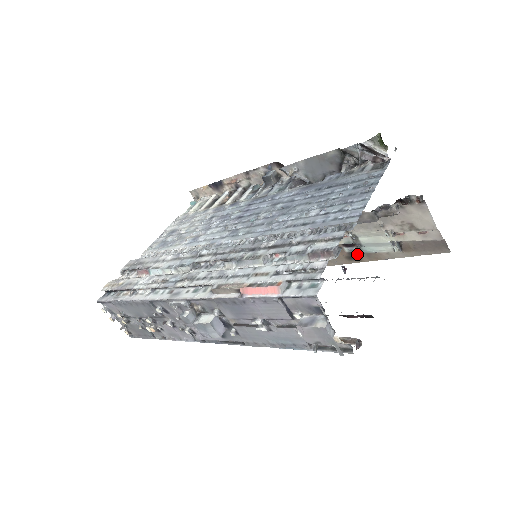
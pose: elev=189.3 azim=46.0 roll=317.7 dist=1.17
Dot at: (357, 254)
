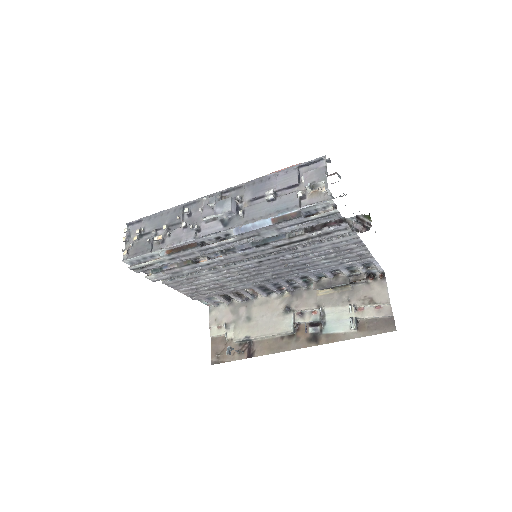
Dot at: (318, 335)
